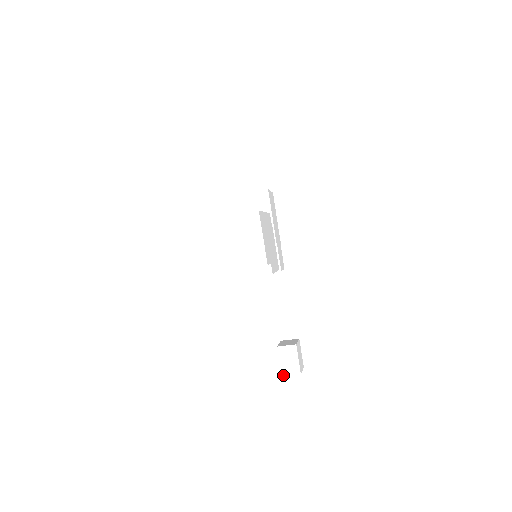
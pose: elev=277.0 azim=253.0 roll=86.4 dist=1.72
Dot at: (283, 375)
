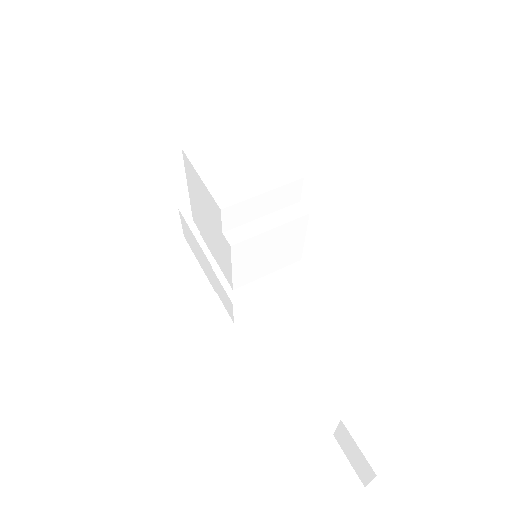
Dot at: (378, 471)
